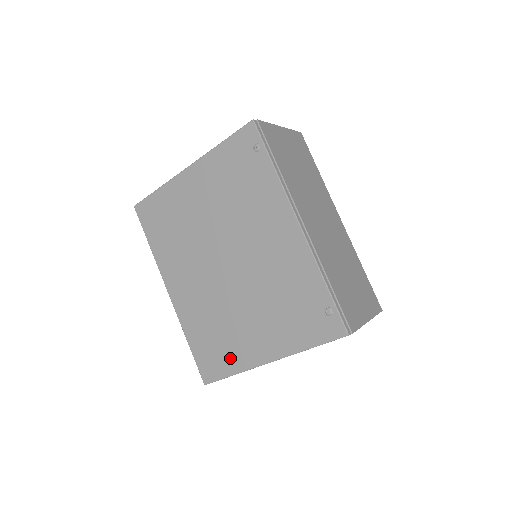
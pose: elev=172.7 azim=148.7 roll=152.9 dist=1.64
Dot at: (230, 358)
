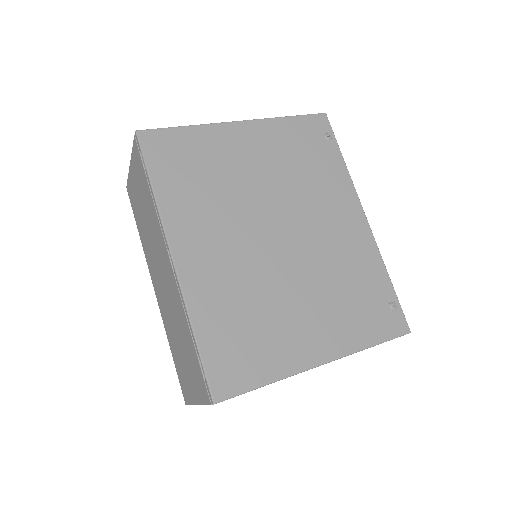
Dot at: (267, 358)
